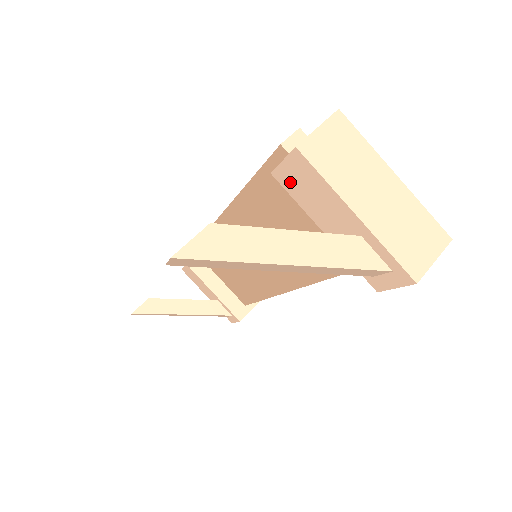
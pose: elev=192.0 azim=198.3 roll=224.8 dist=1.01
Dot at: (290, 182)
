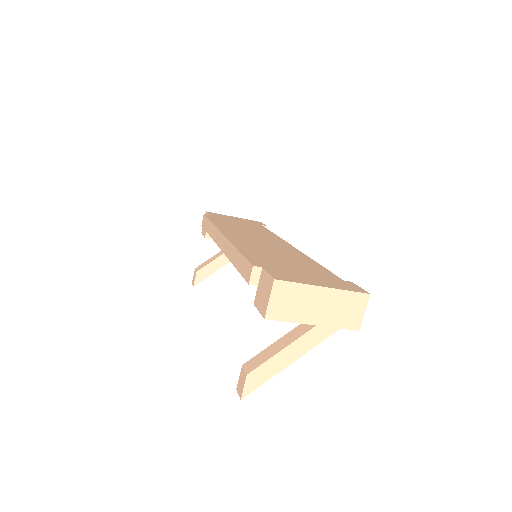
Dot at: occluded
